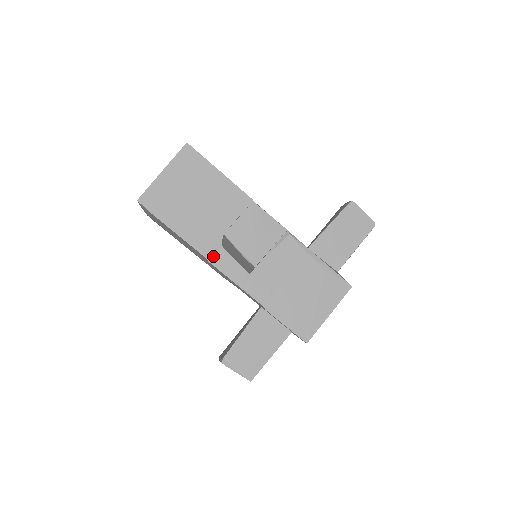
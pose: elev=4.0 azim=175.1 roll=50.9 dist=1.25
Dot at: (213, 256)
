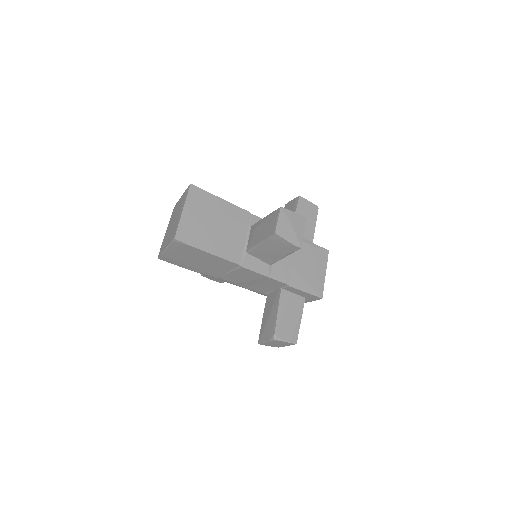
Dot at: (243, 262)
